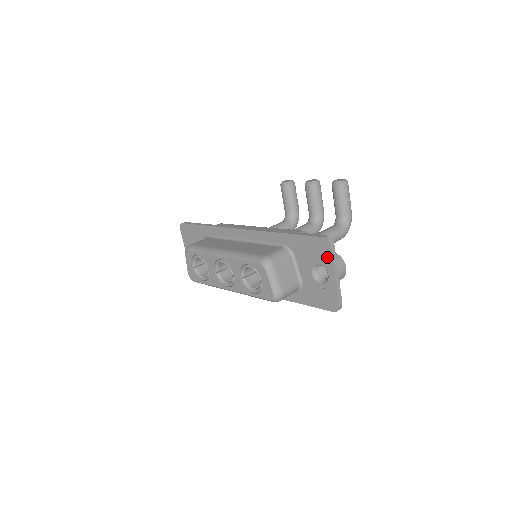
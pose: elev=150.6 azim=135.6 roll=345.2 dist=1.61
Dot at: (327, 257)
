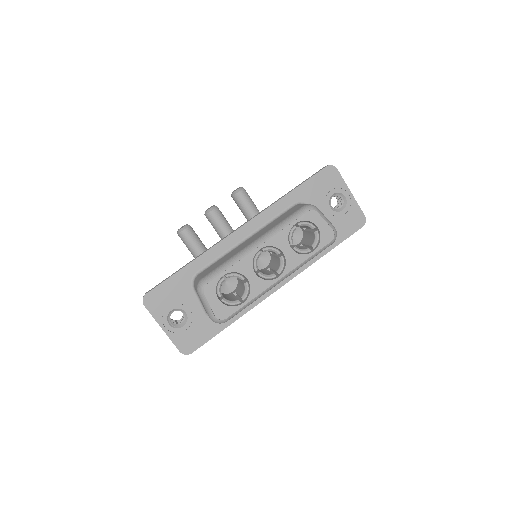
Dot at: (338, 181)
